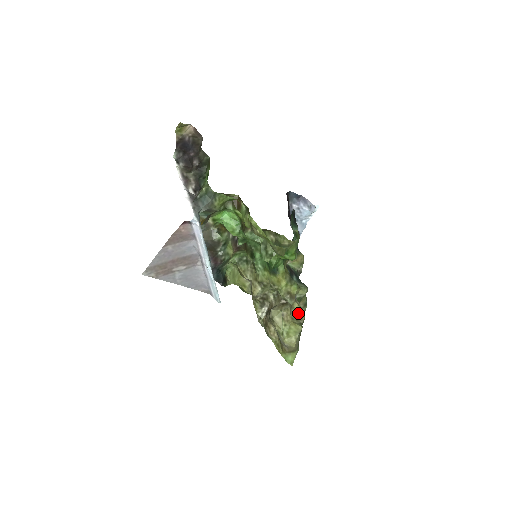
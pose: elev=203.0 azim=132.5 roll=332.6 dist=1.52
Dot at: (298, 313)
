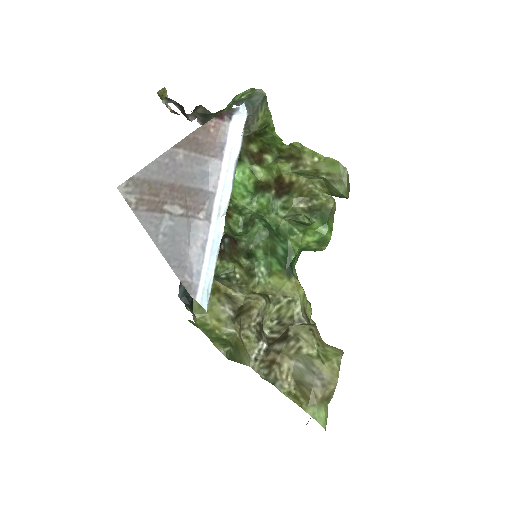
Dot at: occluded
